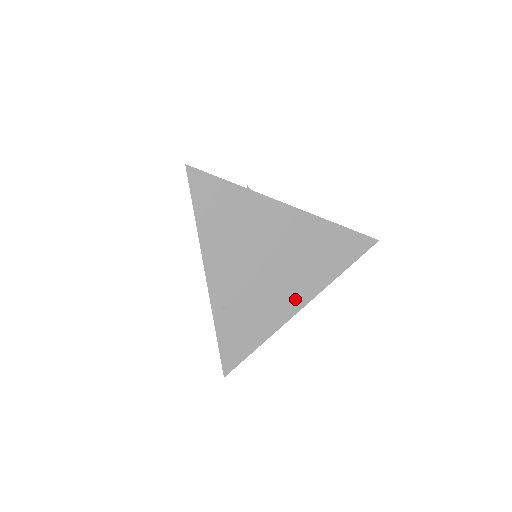
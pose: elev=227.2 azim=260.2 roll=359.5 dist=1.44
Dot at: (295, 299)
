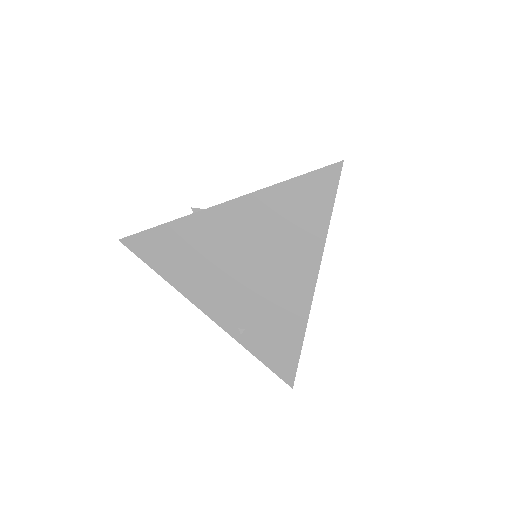
Dot at: (301, 280)
